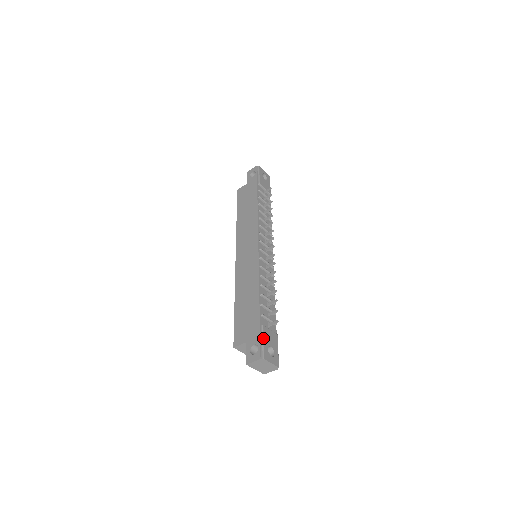
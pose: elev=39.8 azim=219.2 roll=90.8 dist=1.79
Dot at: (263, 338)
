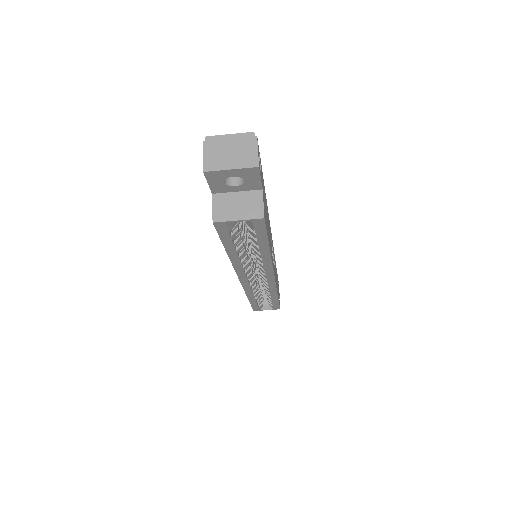
Dot at: occluded
